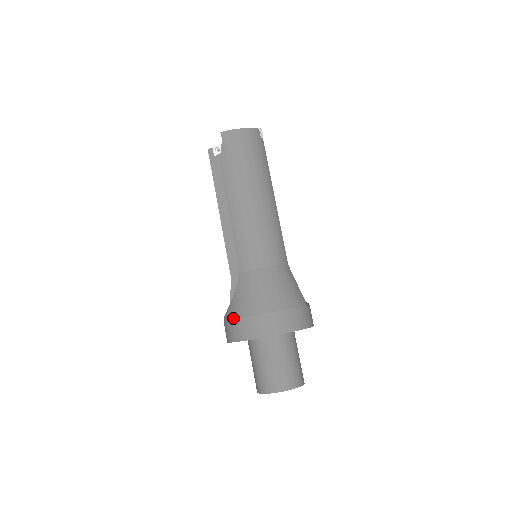
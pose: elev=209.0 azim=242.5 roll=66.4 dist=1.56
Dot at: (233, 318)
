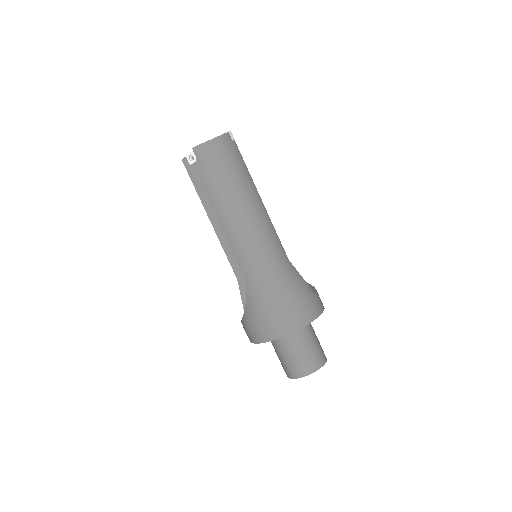
Dot at: (251, 324)
